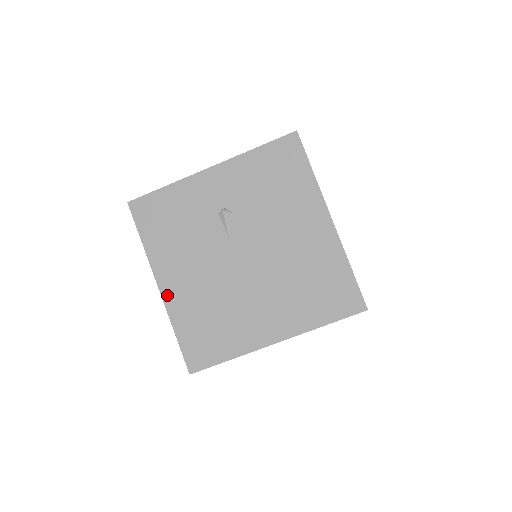
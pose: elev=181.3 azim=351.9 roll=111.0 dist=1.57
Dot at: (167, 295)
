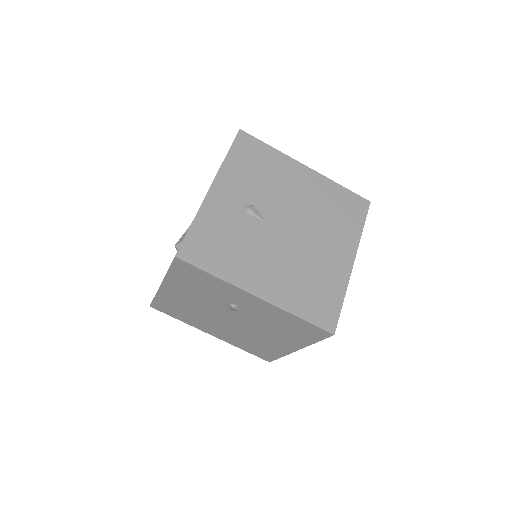
Dot at: (268, 296)
